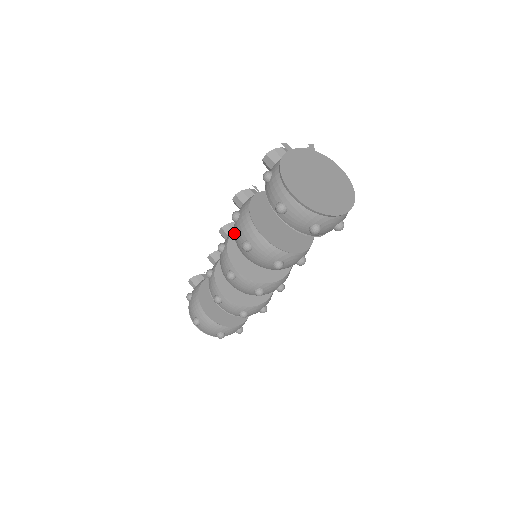
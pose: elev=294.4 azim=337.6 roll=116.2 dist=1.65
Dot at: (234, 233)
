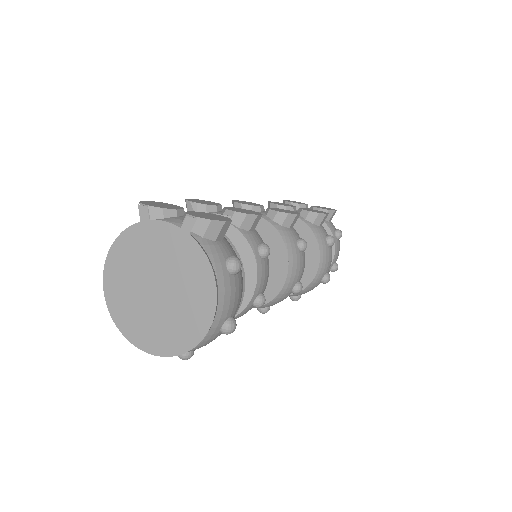
Dot at: occluded
